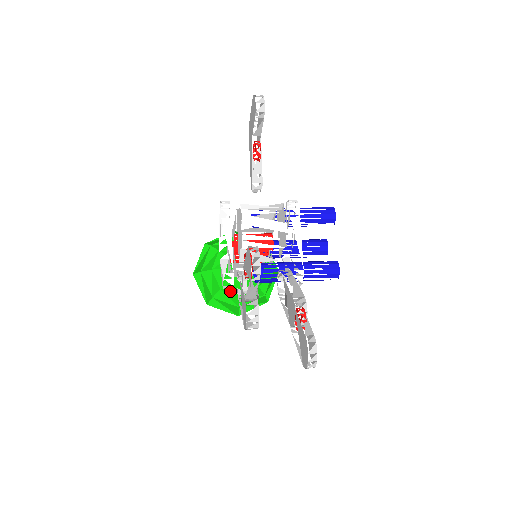
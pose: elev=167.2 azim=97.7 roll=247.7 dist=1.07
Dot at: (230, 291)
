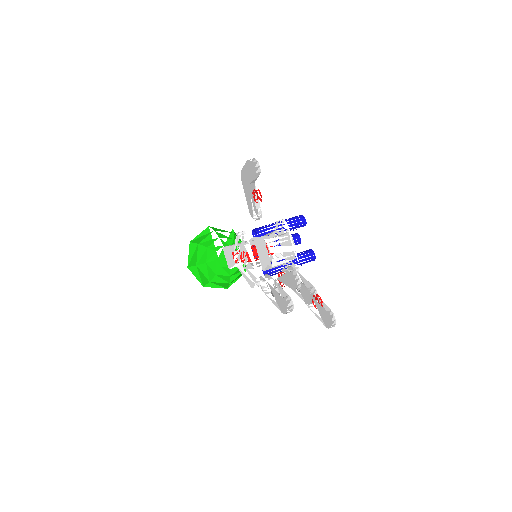
Dot at: (217, 272)
